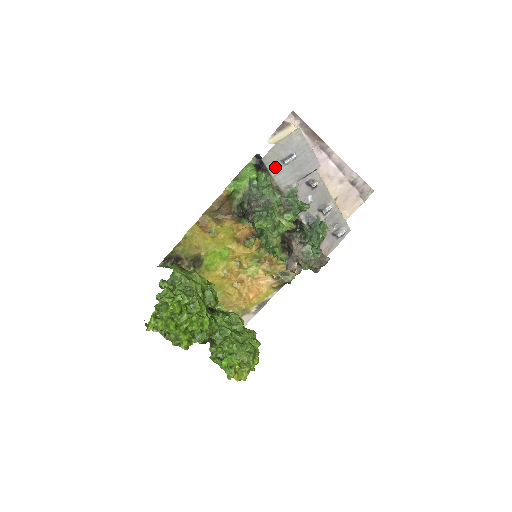
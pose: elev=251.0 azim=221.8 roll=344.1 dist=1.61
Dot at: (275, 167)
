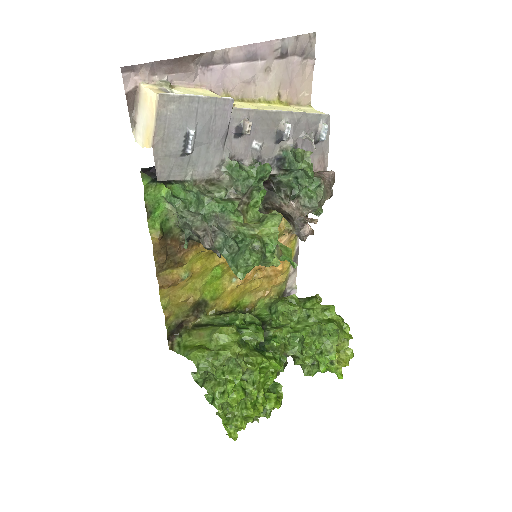
Dot at: (182, 169)
